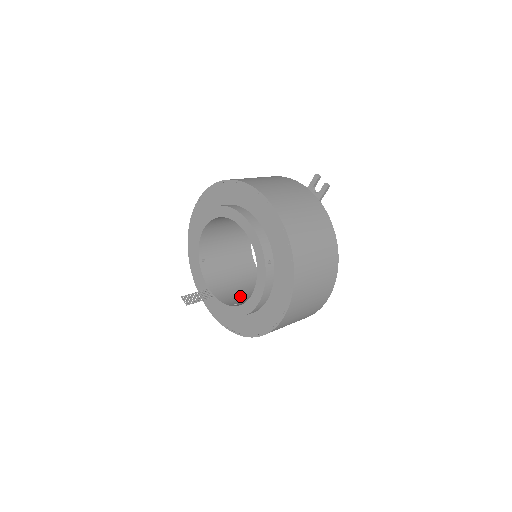
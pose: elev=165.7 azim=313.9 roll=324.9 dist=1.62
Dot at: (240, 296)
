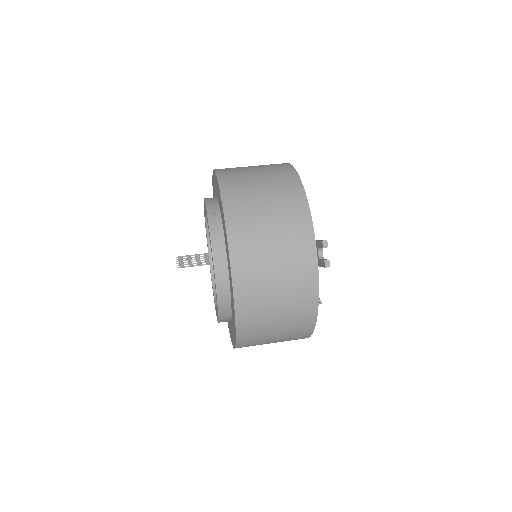
Dot at: occluded
